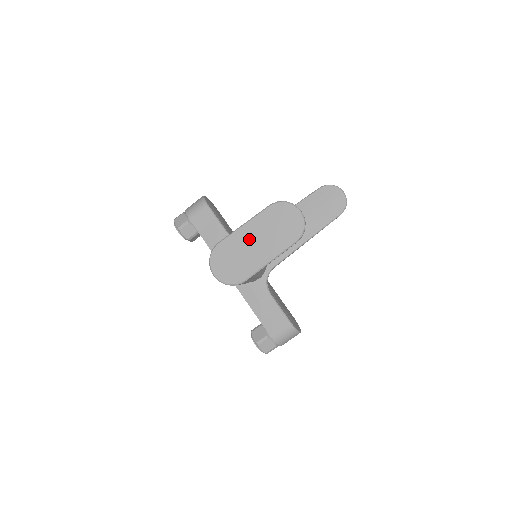
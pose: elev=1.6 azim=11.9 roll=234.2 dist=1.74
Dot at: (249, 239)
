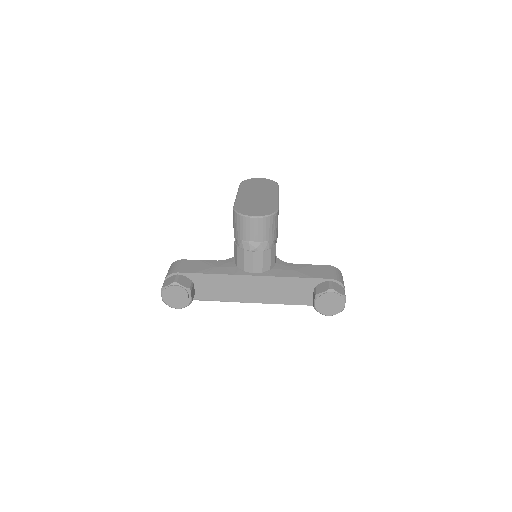
Dot at: (250, 196)
